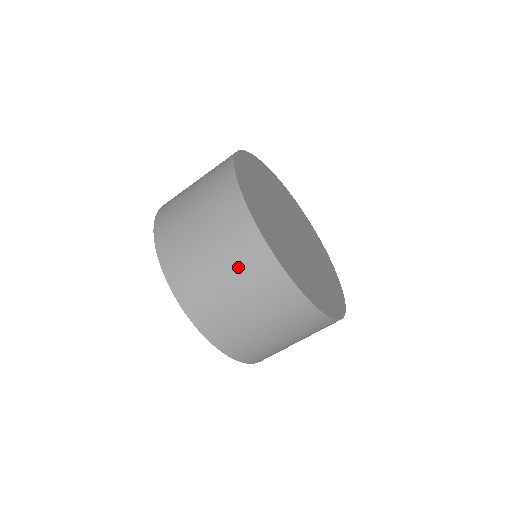
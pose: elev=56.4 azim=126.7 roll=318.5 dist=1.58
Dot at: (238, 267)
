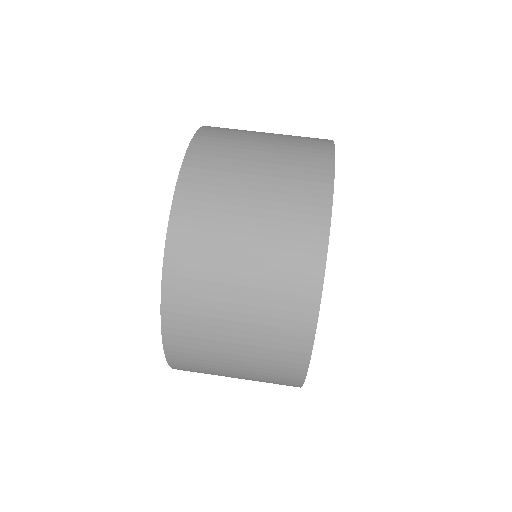
Dot at: occluded
